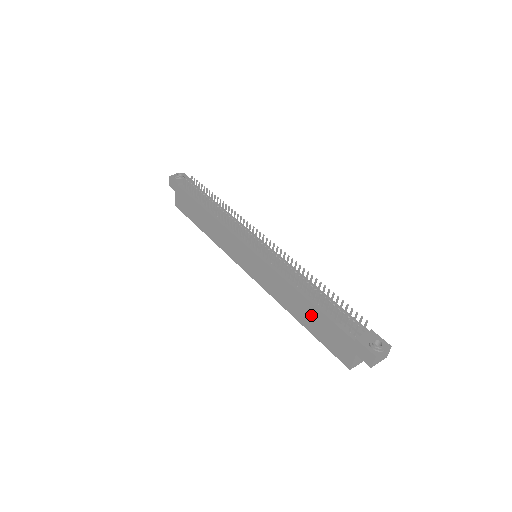
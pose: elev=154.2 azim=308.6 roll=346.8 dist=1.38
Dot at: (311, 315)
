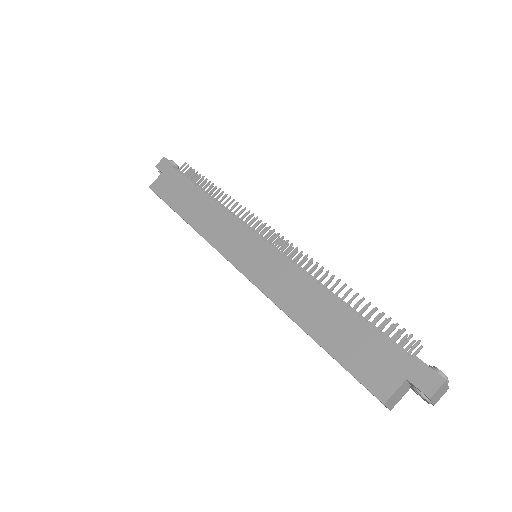
Dot at: (338, 322)
